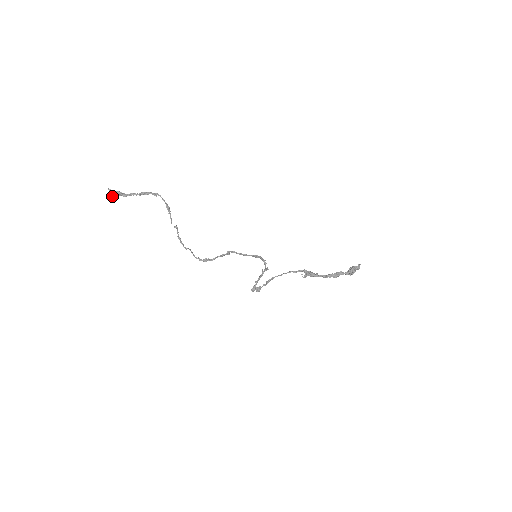
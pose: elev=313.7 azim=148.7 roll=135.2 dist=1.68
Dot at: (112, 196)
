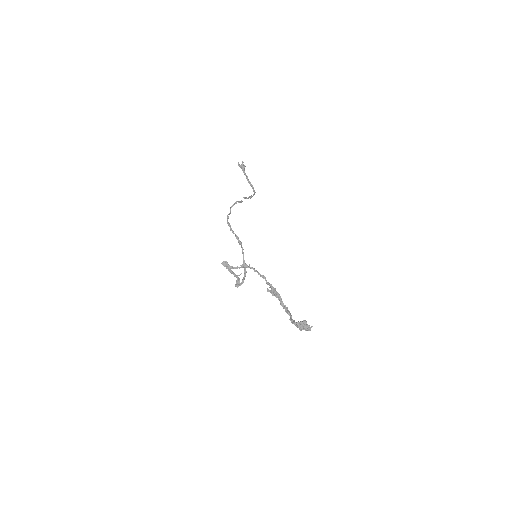
Dot at: (239, 164)
